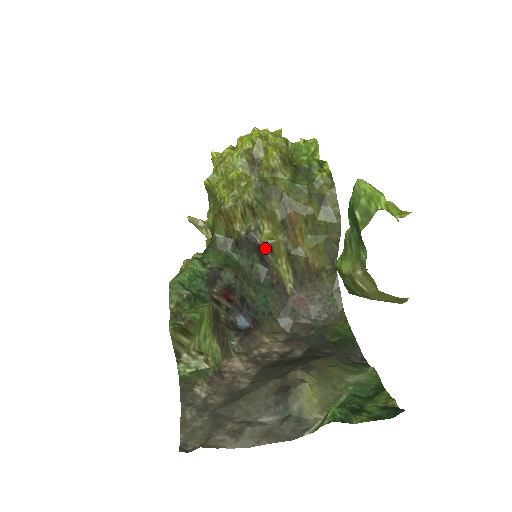
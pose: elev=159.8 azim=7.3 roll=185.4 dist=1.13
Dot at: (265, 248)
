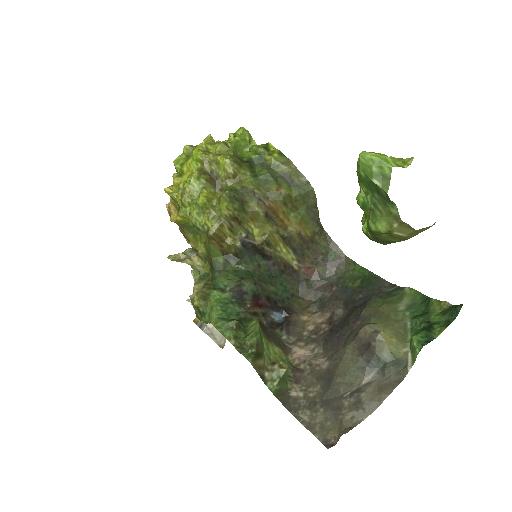
Dot at: (262, 245)
